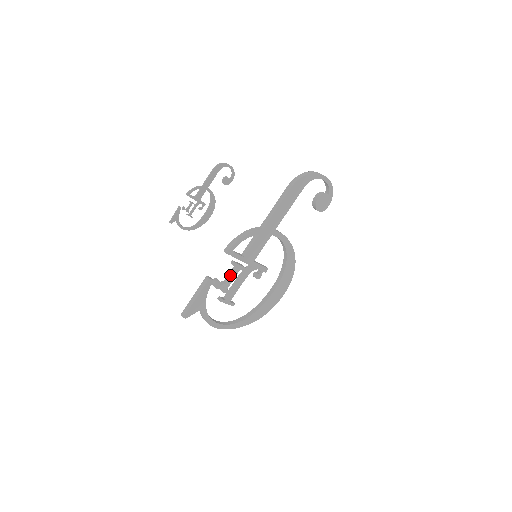
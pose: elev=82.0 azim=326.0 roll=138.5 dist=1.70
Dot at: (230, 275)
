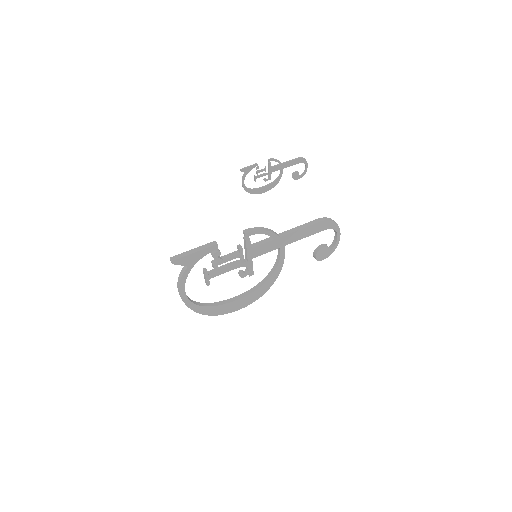
Dot at: (229, 255)
